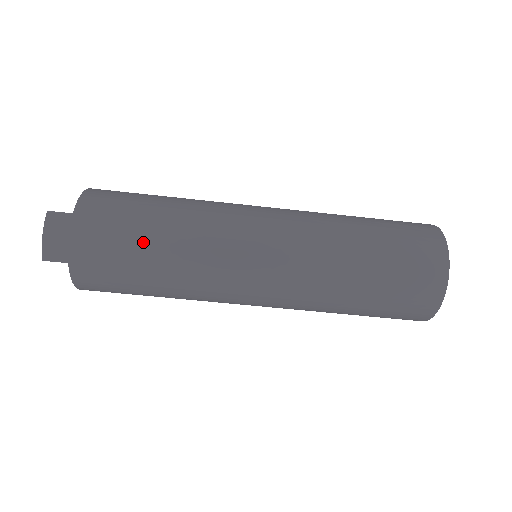
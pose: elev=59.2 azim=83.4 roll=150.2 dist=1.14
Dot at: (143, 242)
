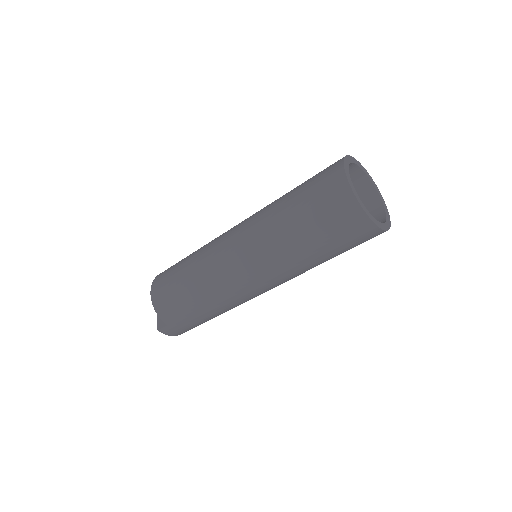
Dot at: (206, 316)
